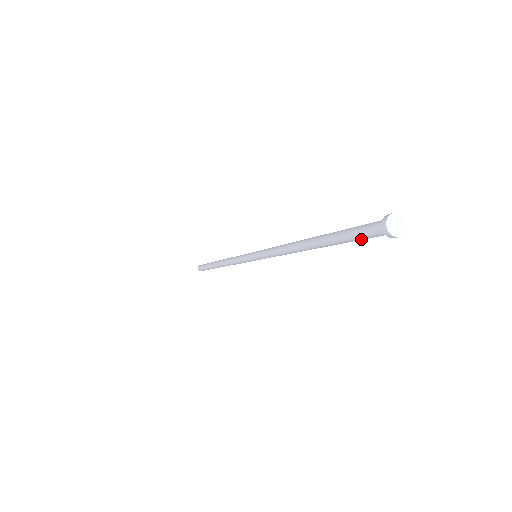
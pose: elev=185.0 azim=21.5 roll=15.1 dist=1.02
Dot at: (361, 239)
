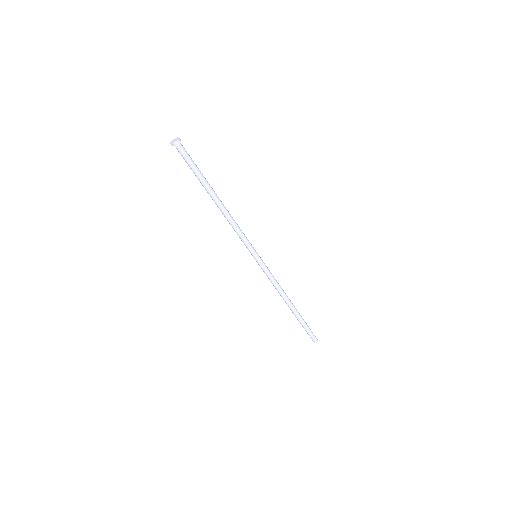
Dot at: (187, 163)
